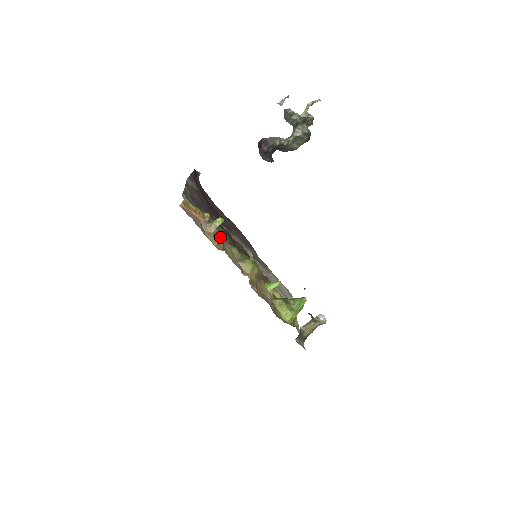
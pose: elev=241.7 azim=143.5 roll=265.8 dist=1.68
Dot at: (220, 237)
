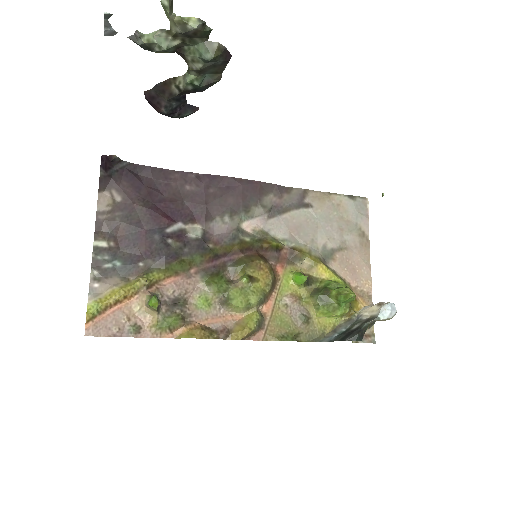
Dot at: (180, 287)
